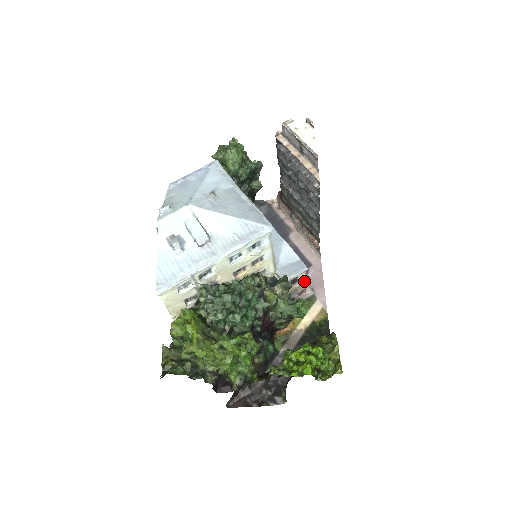
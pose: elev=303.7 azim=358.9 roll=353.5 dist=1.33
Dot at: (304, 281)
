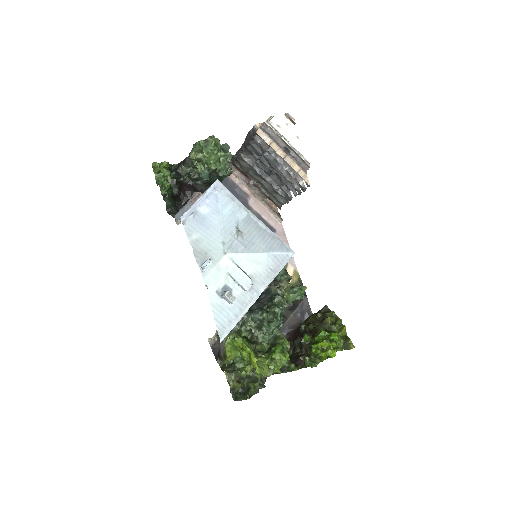
Dot at: occluded
